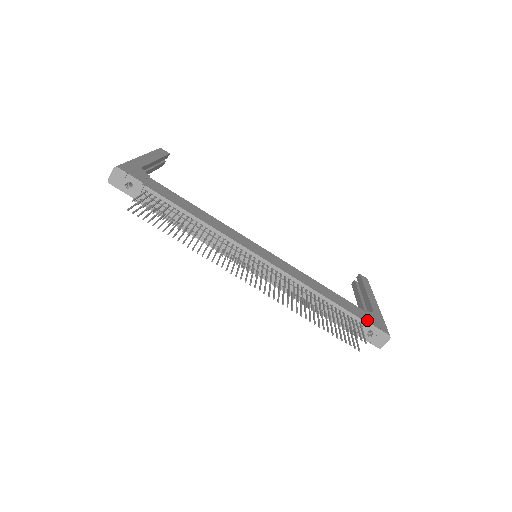
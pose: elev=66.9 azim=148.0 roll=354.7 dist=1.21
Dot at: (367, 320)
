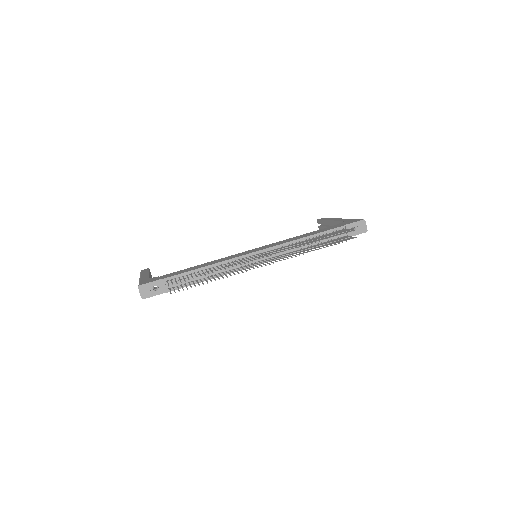
Dot at: (344, 225)
